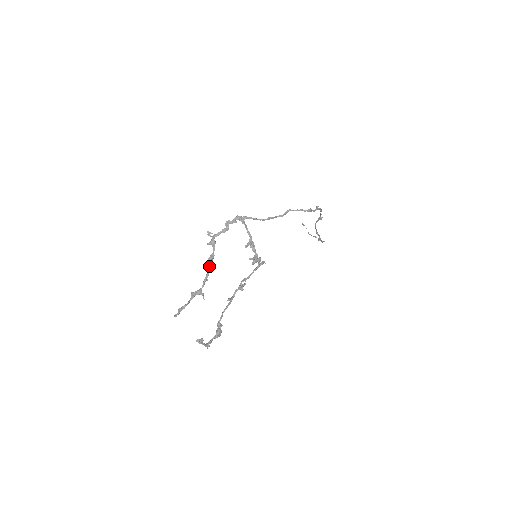
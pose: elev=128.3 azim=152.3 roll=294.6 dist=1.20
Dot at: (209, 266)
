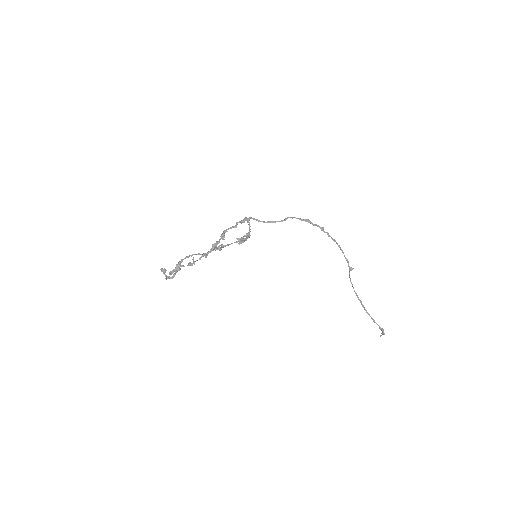
Dot at: (212, 248)
